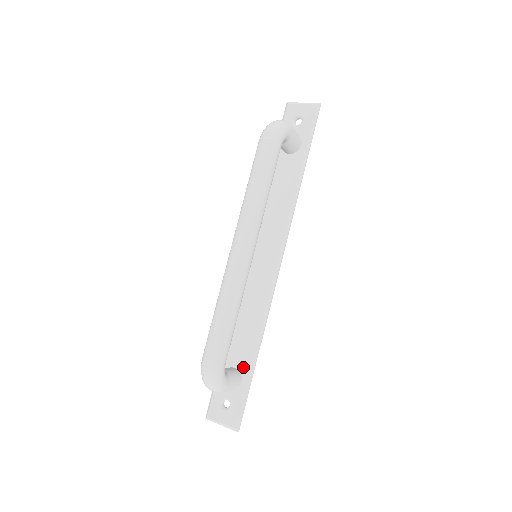
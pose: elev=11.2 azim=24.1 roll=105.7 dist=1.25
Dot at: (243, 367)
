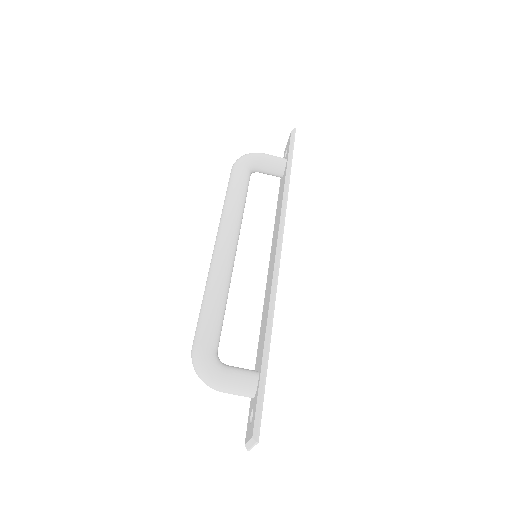
Dot at: (260, 364)
